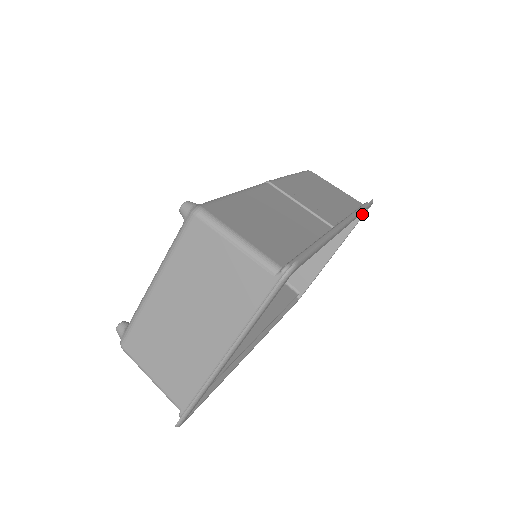
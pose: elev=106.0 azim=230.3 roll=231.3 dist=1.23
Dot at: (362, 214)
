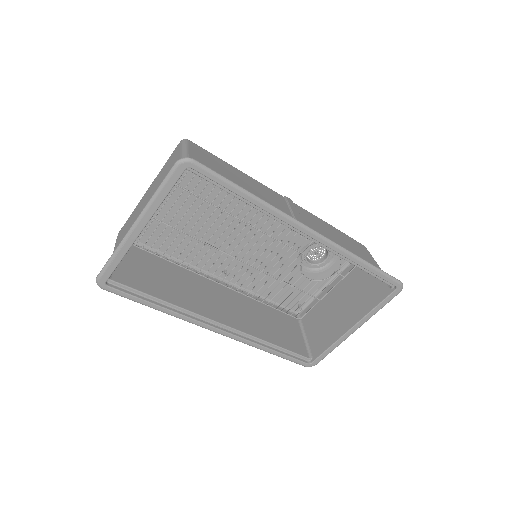
Dot at: (388, 294)
